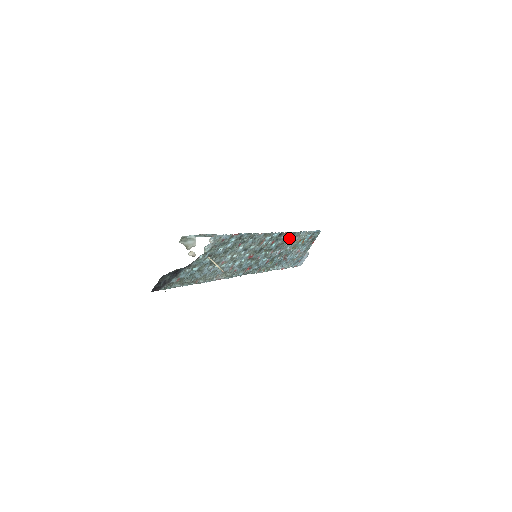
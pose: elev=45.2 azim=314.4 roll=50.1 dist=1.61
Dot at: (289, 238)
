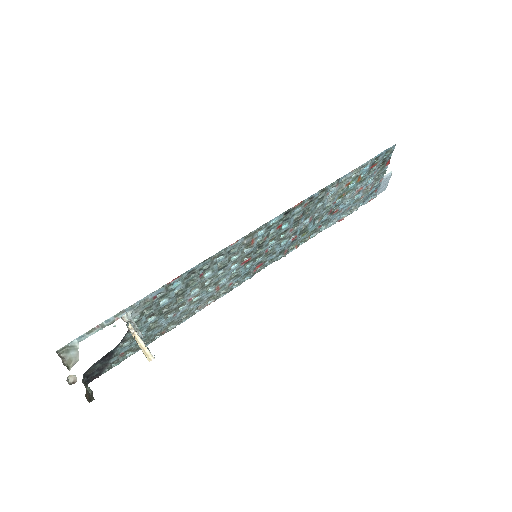
Dot at: (316, 199)
